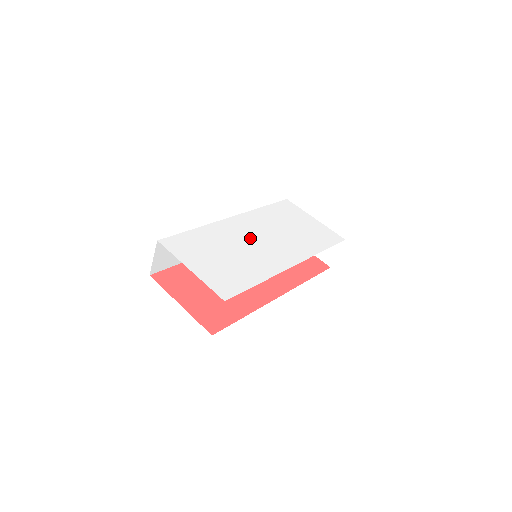
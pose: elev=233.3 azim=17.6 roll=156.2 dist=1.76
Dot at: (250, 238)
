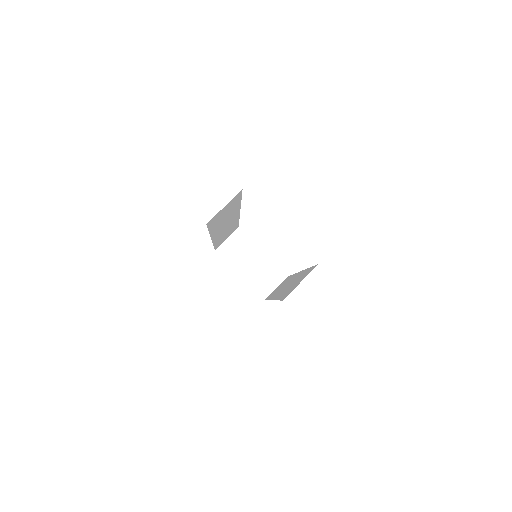
Dot at: occluded
